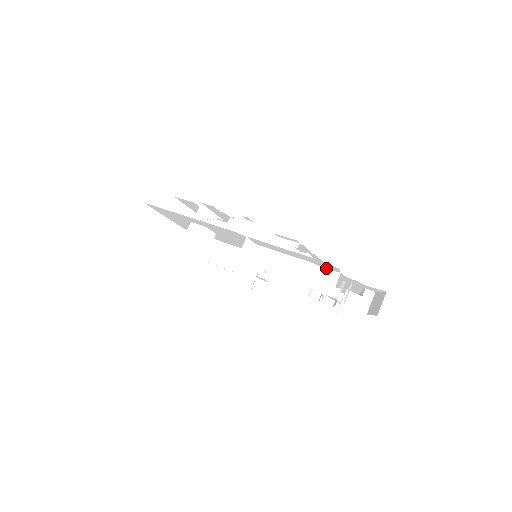
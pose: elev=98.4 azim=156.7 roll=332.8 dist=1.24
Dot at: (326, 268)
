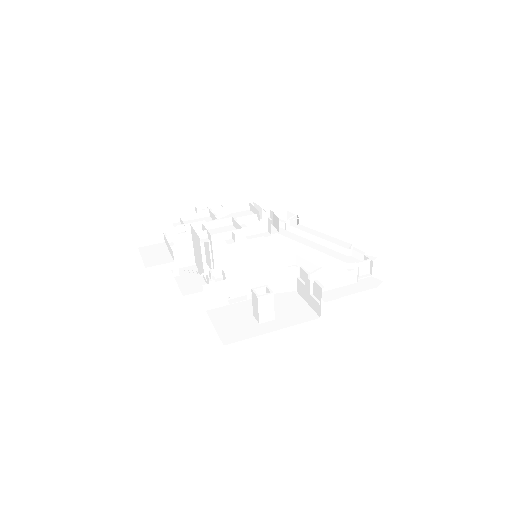
Dot at: (361, 262)
